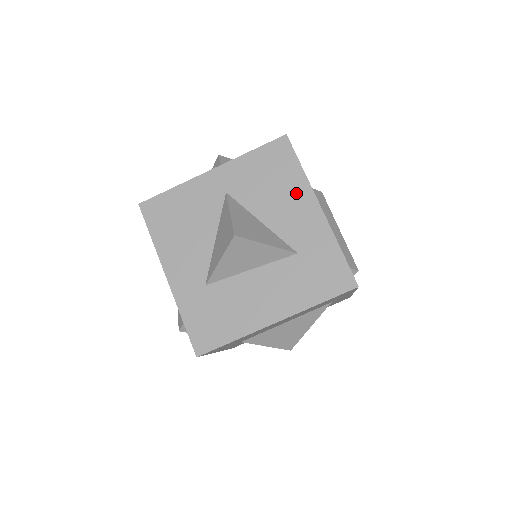
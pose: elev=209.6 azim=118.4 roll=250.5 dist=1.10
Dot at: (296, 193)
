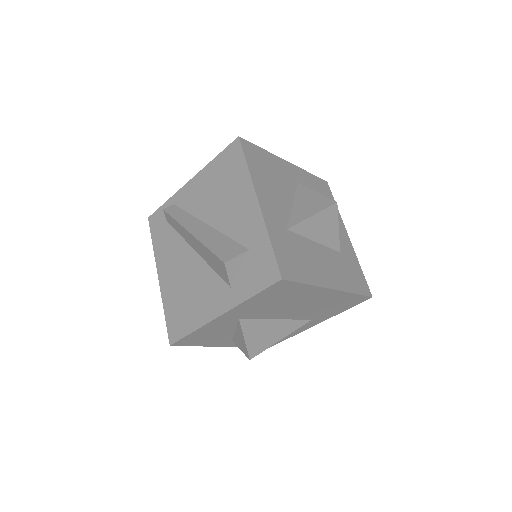
Dot at: occluded
